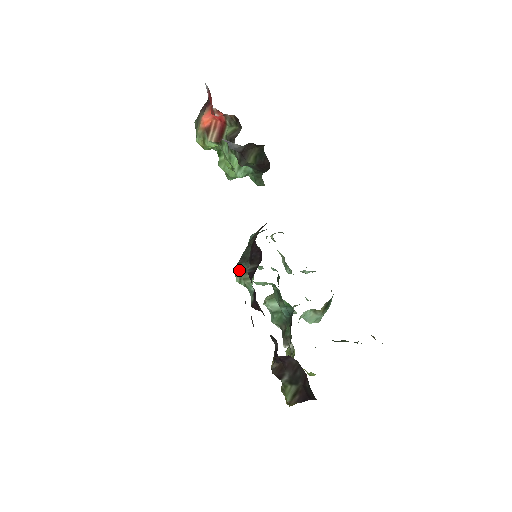
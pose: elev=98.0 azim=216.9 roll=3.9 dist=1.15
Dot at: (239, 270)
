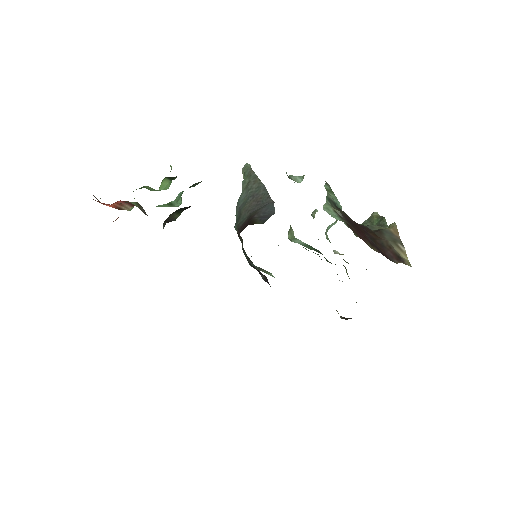
Dot at: (254, 268)
